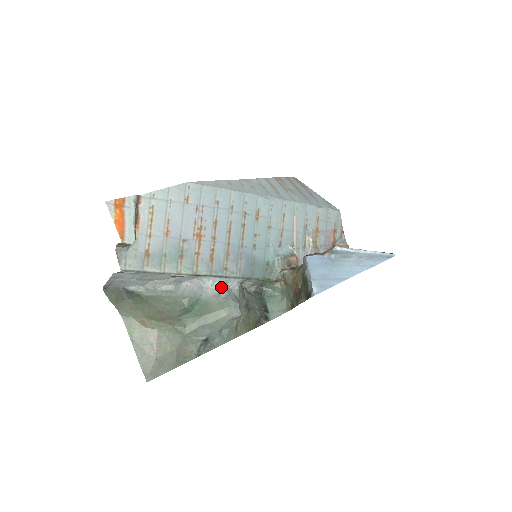
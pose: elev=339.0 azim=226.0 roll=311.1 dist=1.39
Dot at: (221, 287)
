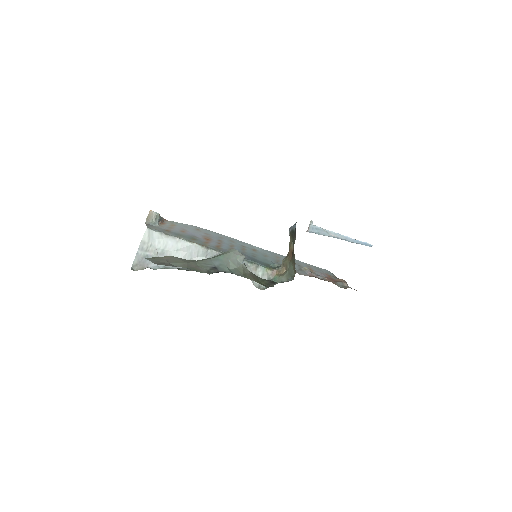
Dot at: occluded
